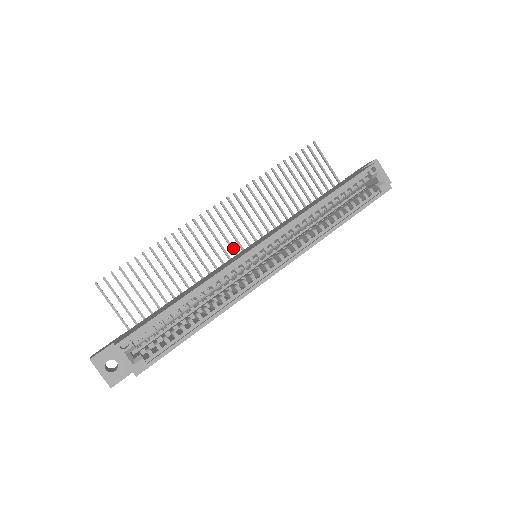
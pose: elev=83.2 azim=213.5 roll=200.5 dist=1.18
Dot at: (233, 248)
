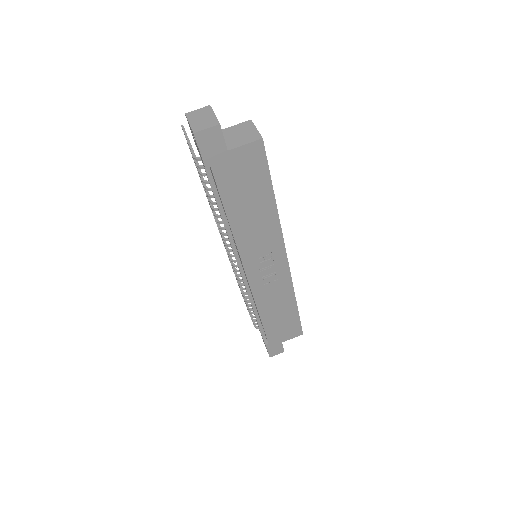
Dot at: occluded
